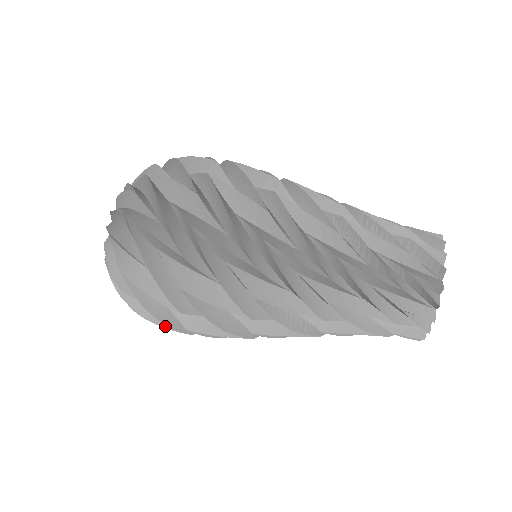
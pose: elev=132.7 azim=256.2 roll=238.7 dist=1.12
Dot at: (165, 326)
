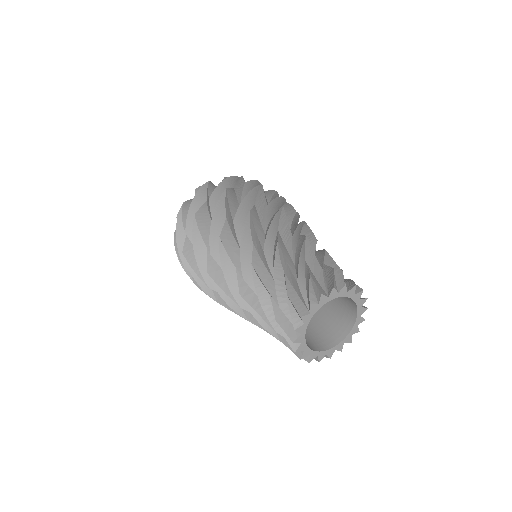
Dot at: occluded
